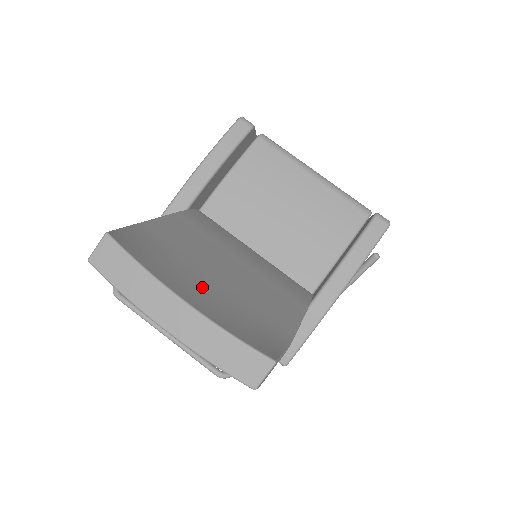
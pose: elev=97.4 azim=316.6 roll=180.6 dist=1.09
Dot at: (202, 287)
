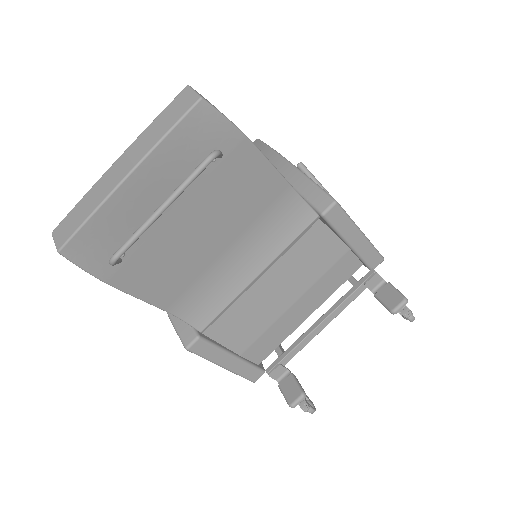
Dot at: occluded
